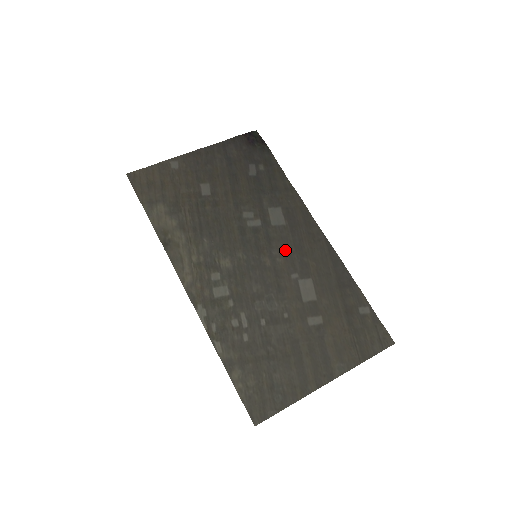
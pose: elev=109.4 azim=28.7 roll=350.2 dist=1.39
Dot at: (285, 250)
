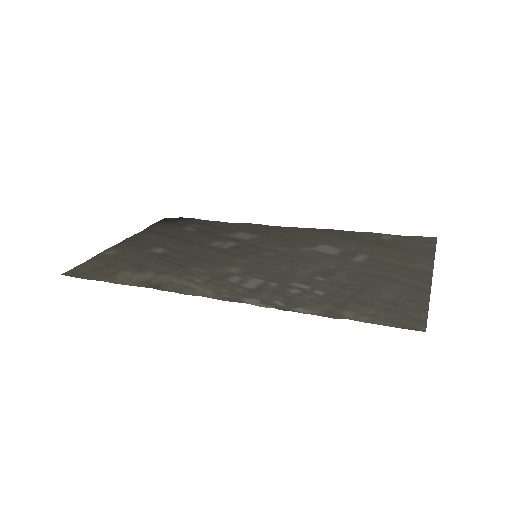
Dot at: (276, 244)
